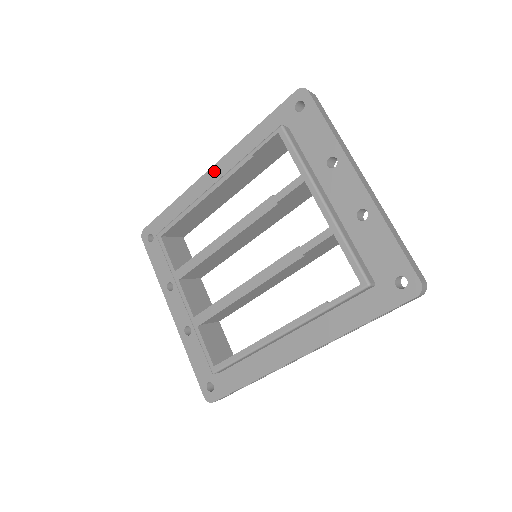
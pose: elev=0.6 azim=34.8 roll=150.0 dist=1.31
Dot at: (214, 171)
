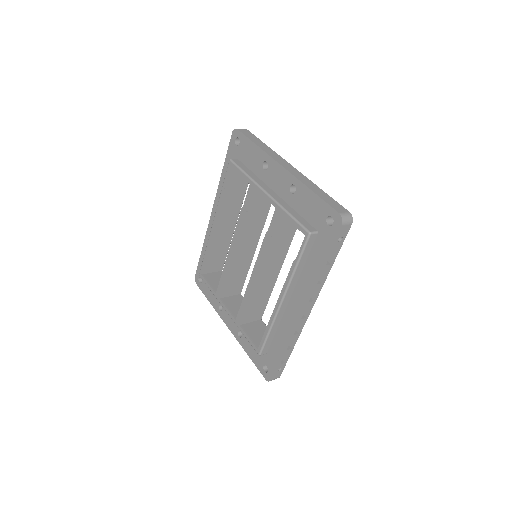
Dot at: (214, 212)
